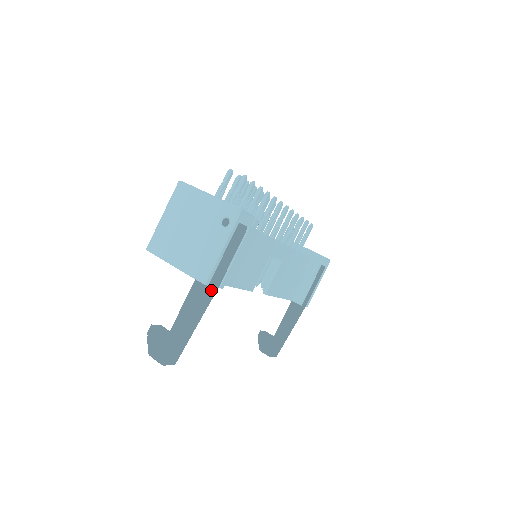
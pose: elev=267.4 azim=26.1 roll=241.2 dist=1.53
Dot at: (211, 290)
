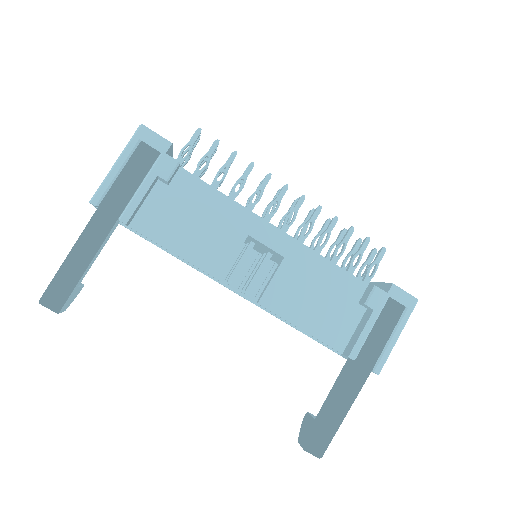
Dot at: (103, 216)
